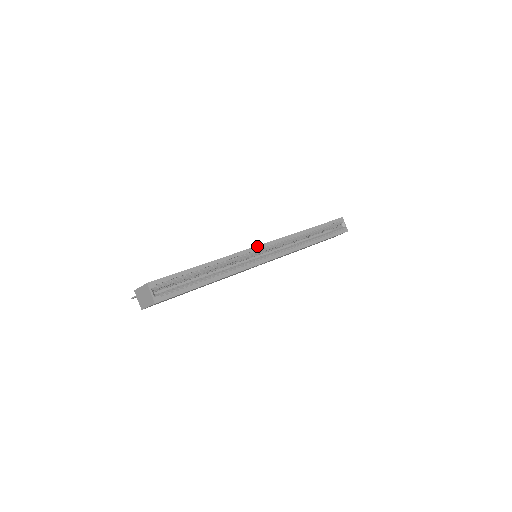
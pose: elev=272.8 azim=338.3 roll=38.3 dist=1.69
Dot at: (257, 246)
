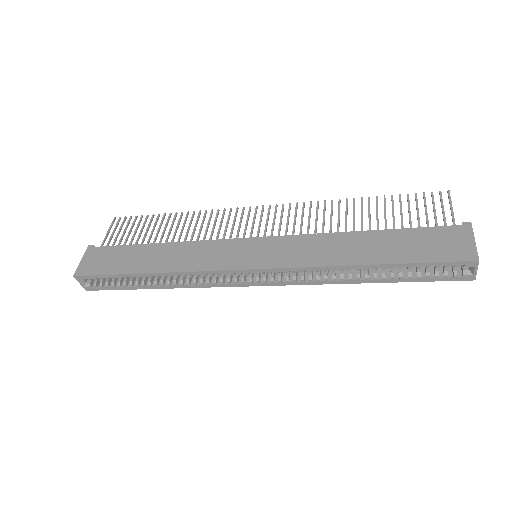
Dot at: (236, 270)
